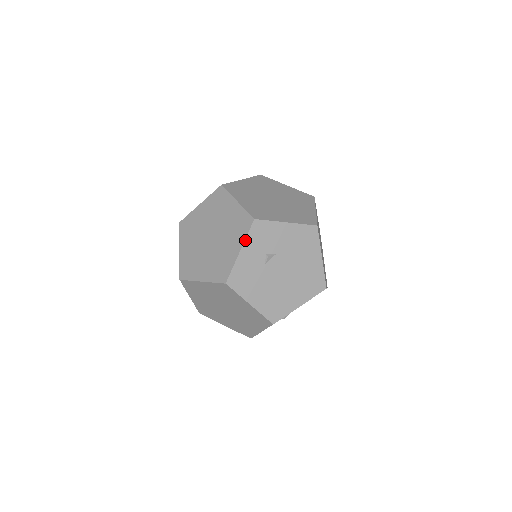
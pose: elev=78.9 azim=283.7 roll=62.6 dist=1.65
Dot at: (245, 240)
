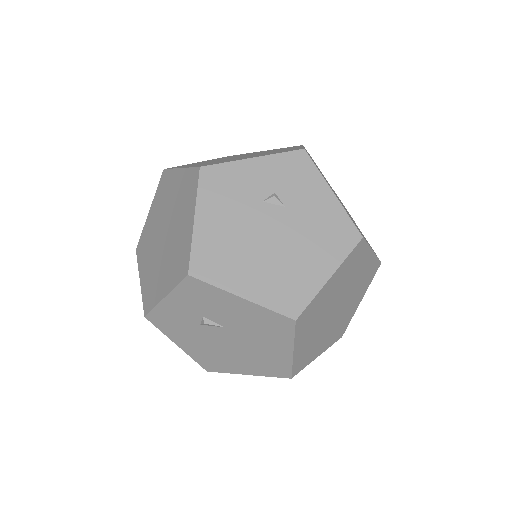
Dot at: (271, 155)
